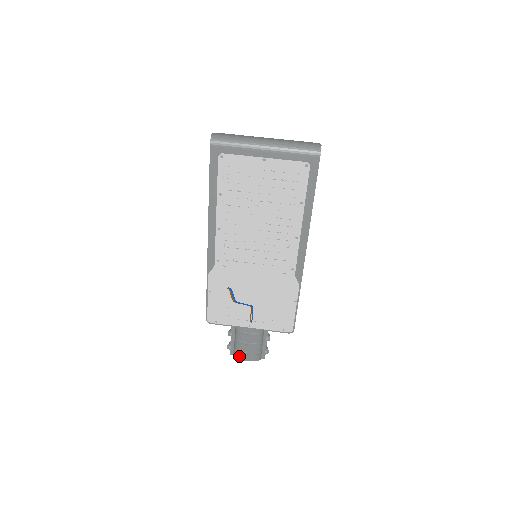
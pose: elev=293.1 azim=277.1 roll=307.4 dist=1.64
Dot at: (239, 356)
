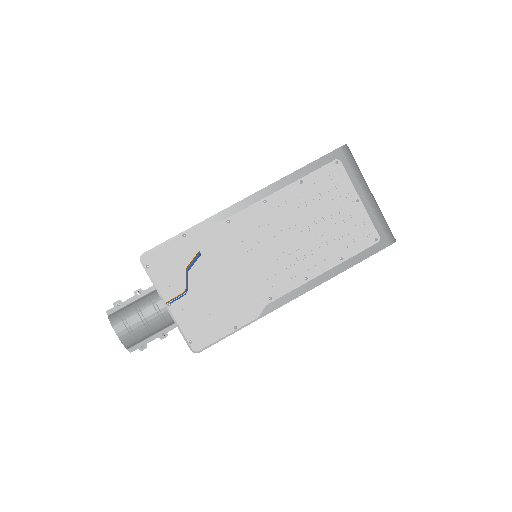
Dot at: (116, 321)
